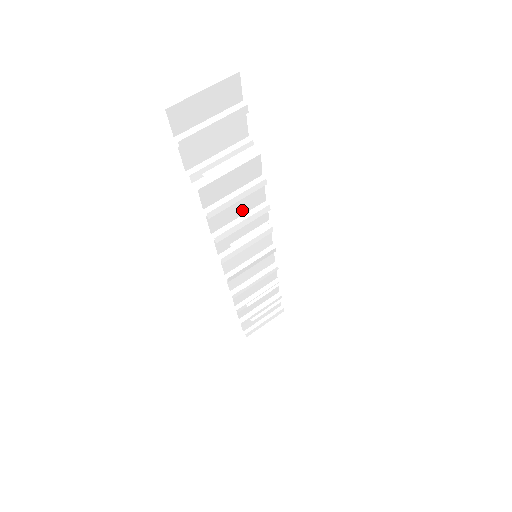
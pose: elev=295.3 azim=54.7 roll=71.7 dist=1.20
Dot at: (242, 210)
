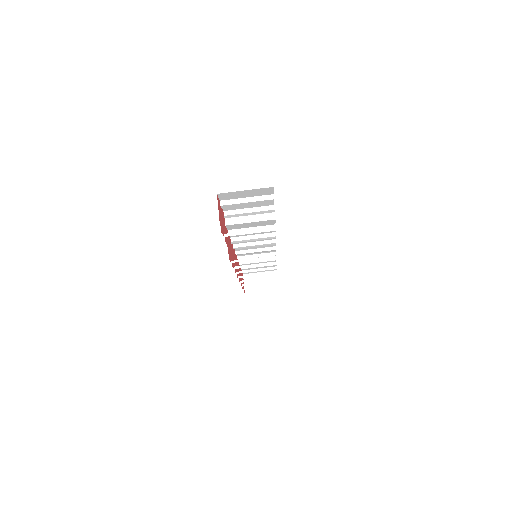
Dot at: (256, 233)
